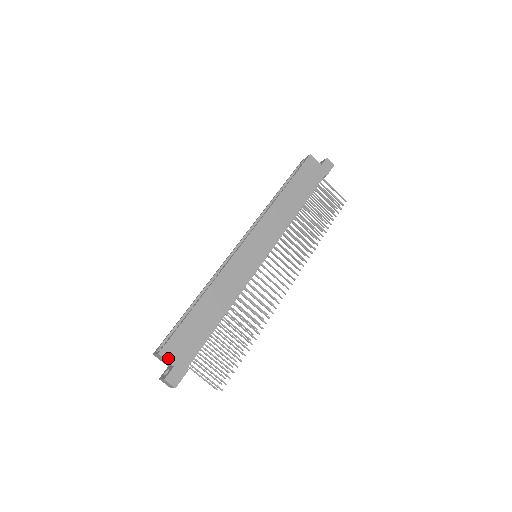
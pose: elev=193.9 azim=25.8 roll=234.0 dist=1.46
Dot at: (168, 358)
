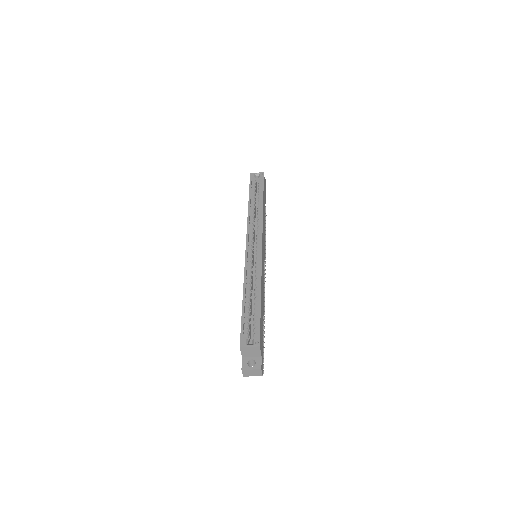
Dot at: occluded
